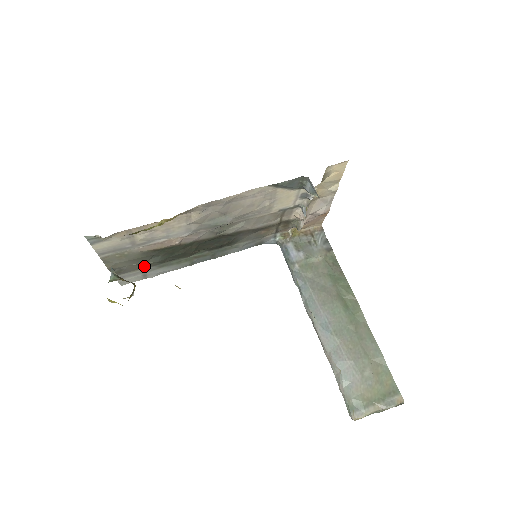
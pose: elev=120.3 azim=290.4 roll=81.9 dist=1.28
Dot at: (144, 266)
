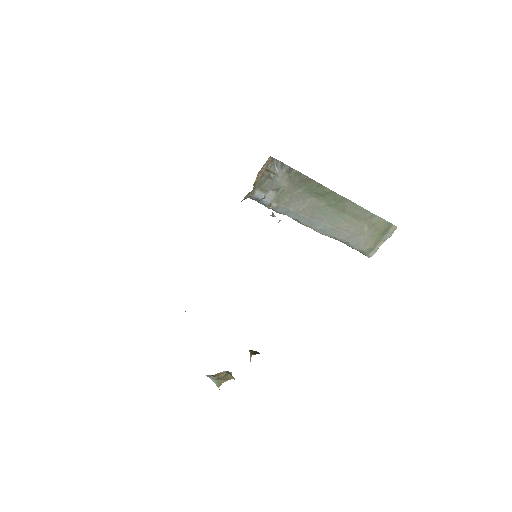
Dot at: occluded
